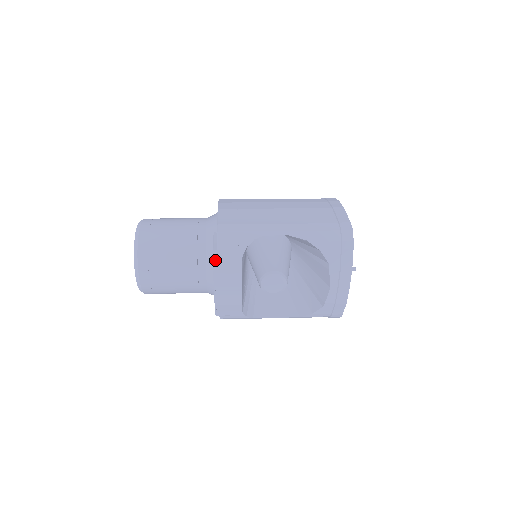
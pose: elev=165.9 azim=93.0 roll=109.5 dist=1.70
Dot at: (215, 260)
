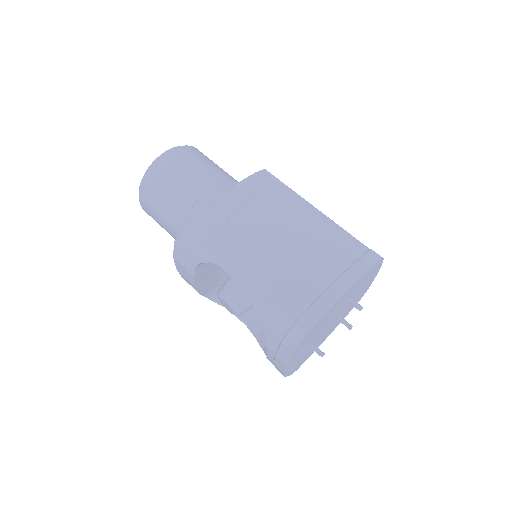
Dot at: (175, 250)
